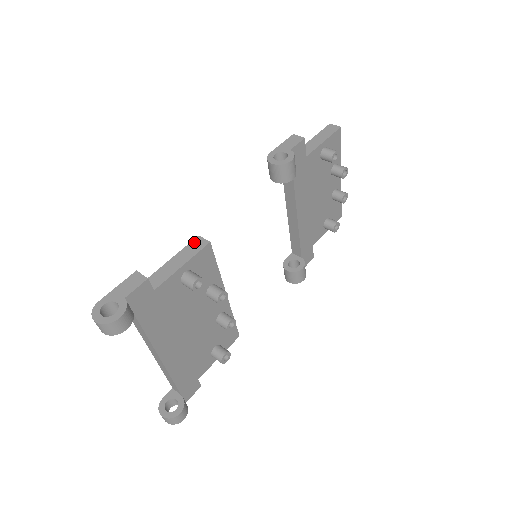
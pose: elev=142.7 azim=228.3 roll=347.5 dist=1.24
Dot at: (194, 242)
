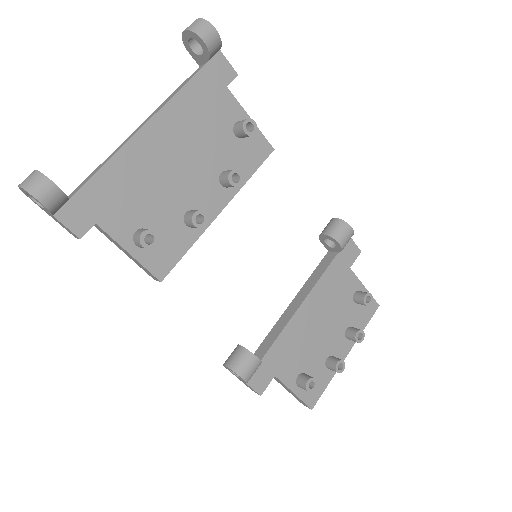
Dot at: occluded
